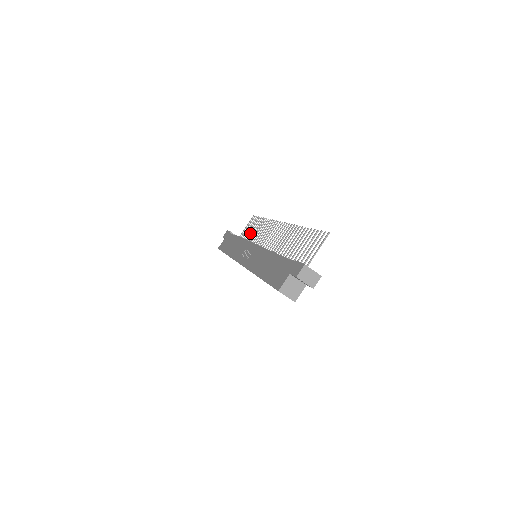
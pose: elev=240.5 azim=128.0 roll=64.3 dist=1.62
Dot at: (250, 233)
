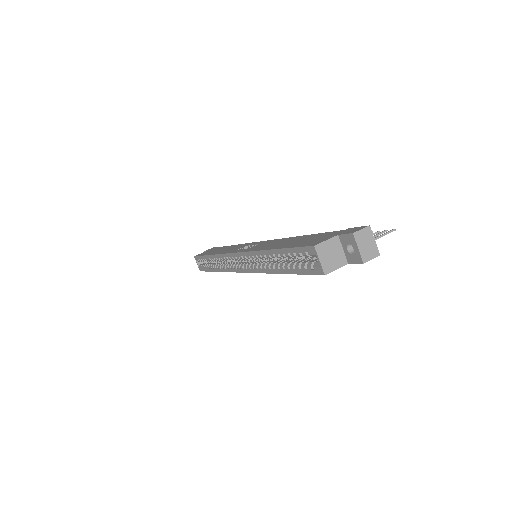
Dot at: occluded
